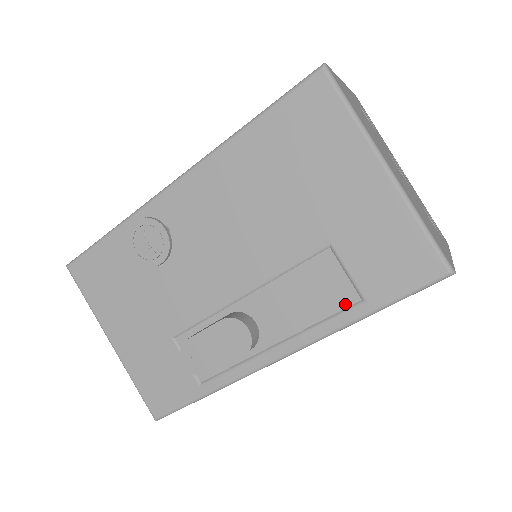
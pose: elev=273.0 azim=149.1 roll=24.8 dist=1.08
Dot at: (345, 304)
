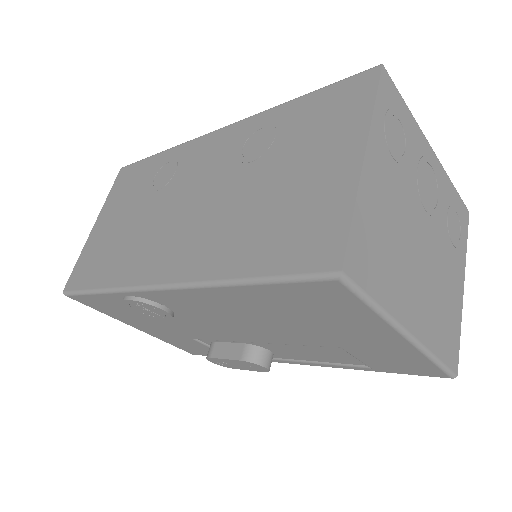
Dot at: (352, 363)
